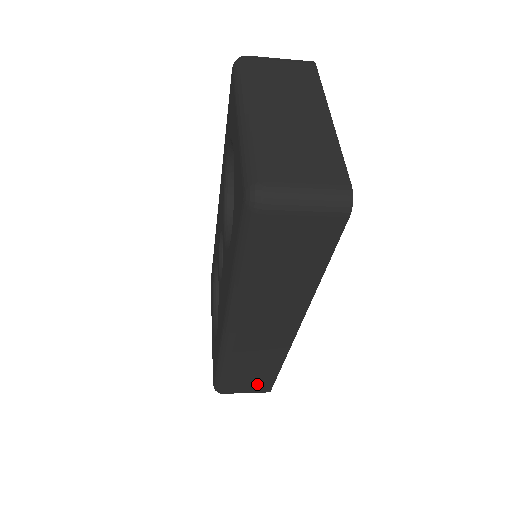
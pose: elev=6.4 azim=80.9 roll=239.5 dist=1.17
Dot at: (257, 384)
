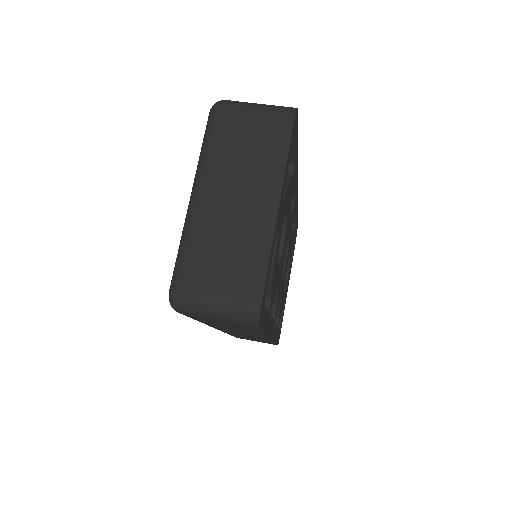
Dot at: occluded
